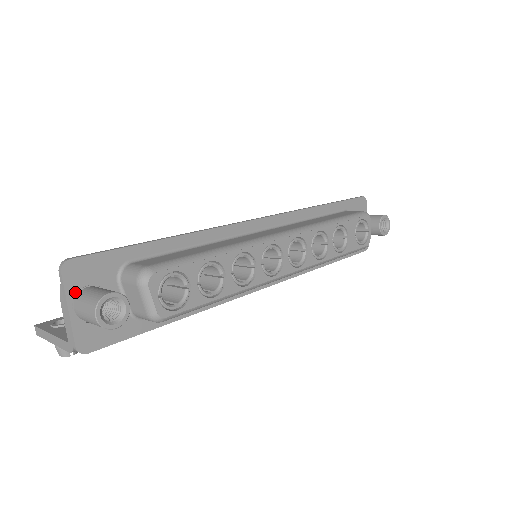
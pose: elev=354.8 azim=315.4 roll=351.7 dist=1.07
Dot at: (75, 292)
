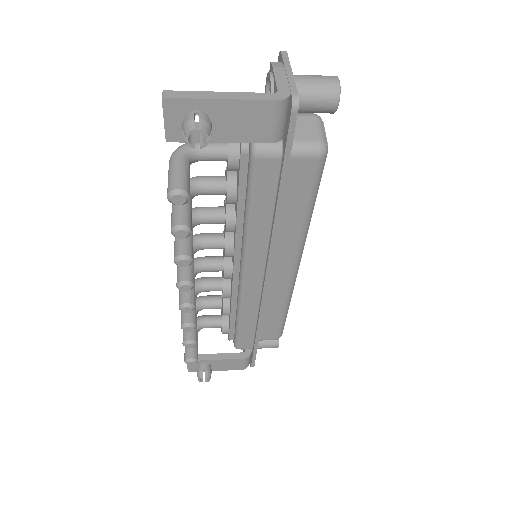
Dot at: occluded
